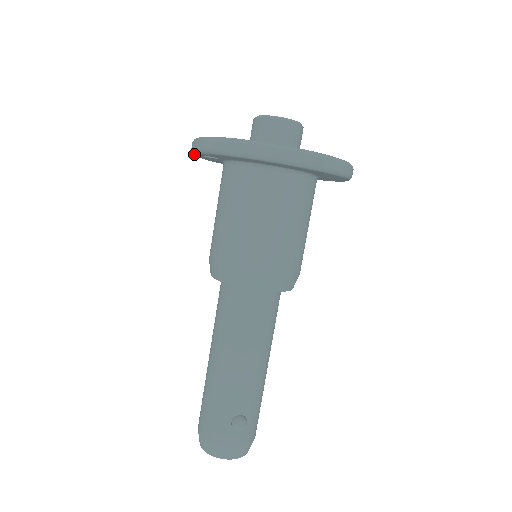
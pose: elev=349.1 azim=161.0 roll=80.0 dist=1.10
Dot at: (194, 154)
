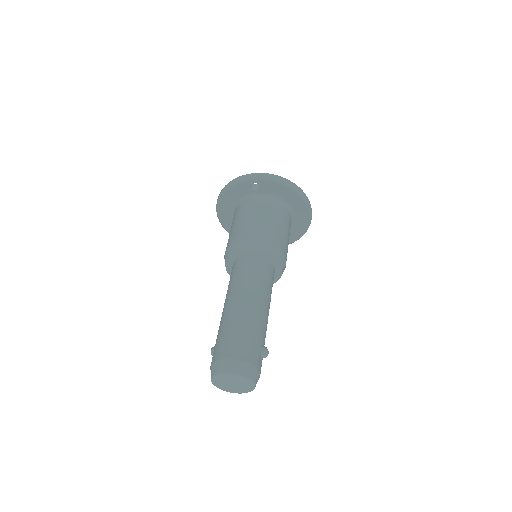
Dot at: (247, 180)
